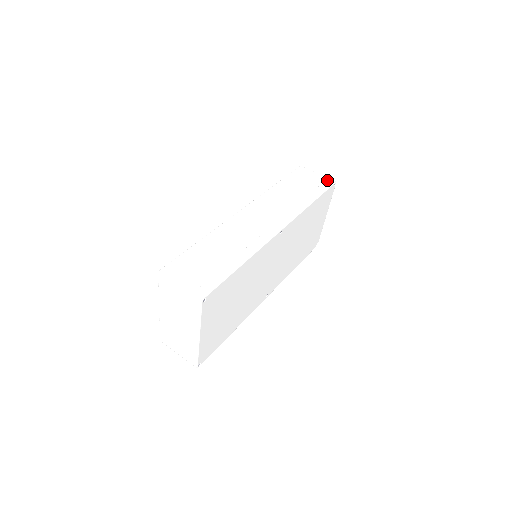
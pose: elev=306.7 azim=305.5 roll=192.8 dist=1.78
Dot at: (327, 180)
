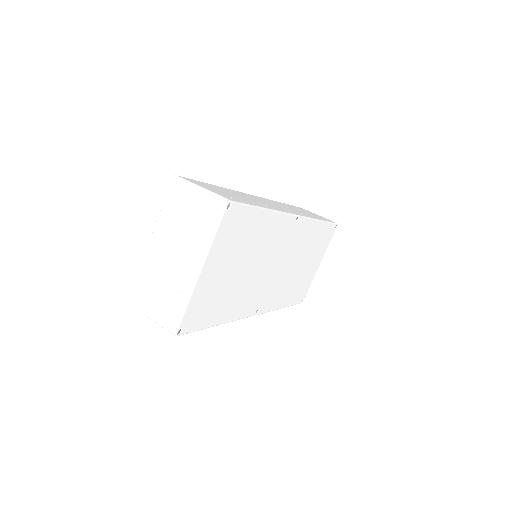
Dot at: occluded
